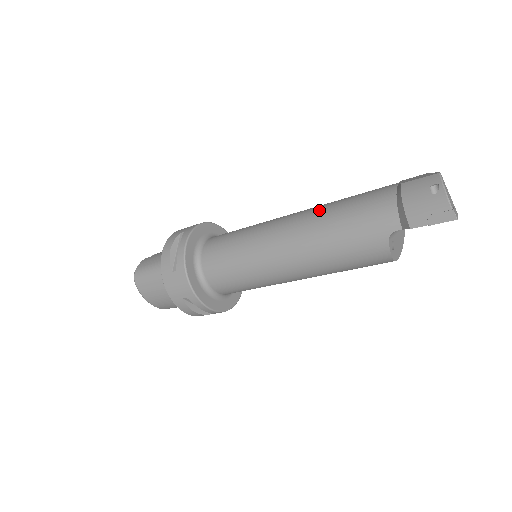
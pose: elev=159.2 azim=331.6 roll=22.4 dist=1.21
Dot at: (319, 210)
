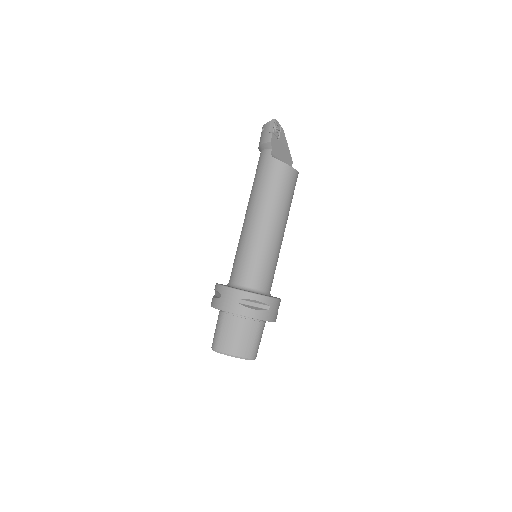
Dot at: occluded
